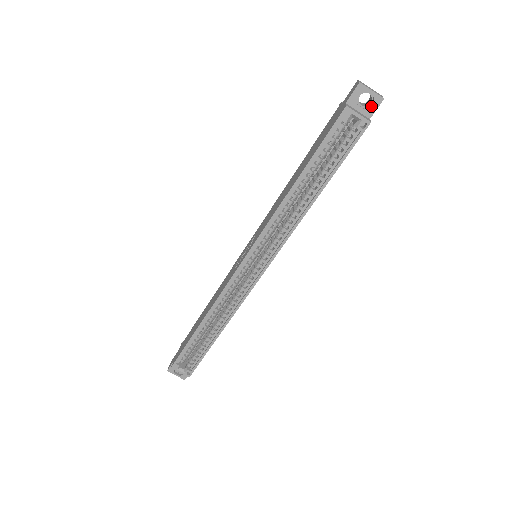
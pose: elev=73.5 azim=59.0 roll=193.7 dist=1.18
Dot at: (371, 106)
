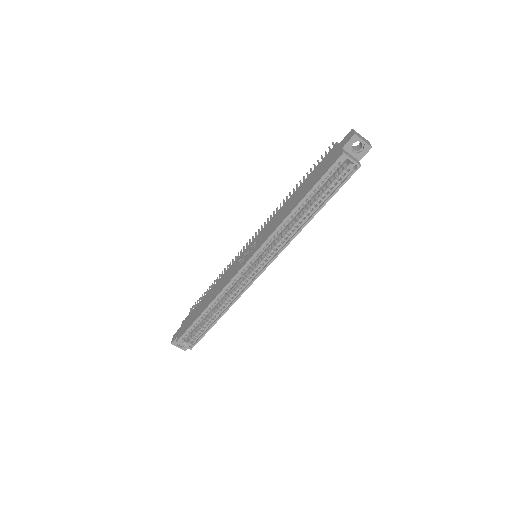
Dot at: (361, 152)
